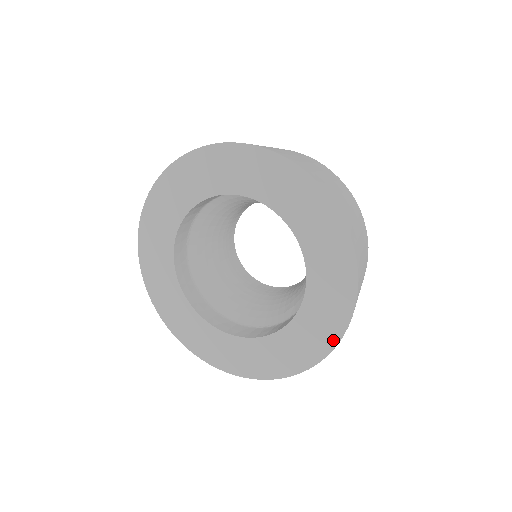
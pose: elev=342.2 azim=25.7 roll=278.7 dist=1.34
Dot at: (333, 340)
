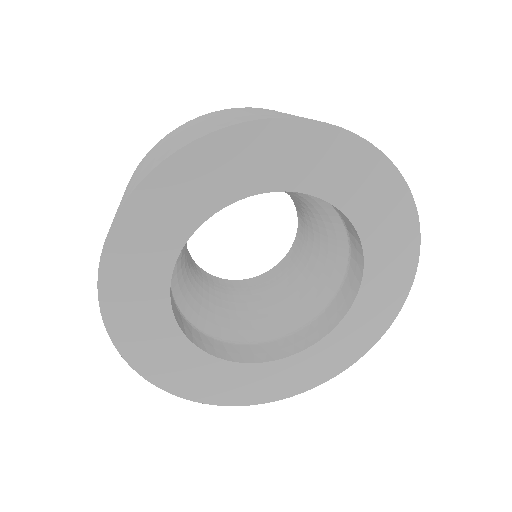
Dot at: (343, 366)
